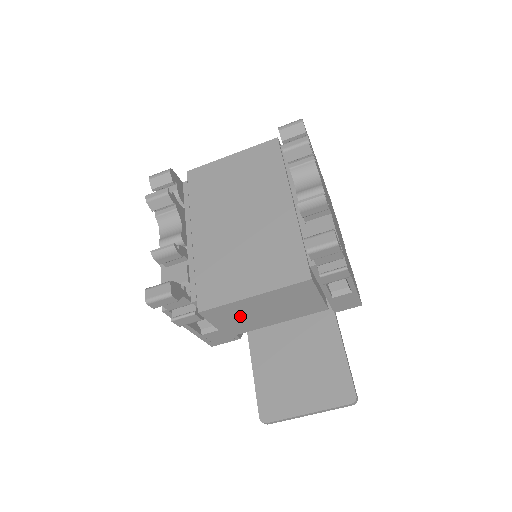
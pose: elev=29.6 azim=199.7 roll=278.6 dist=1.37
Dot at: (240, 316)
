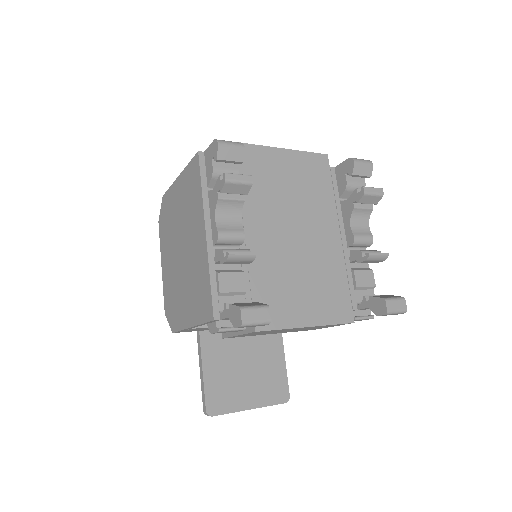
Dot at: (267, 332)
